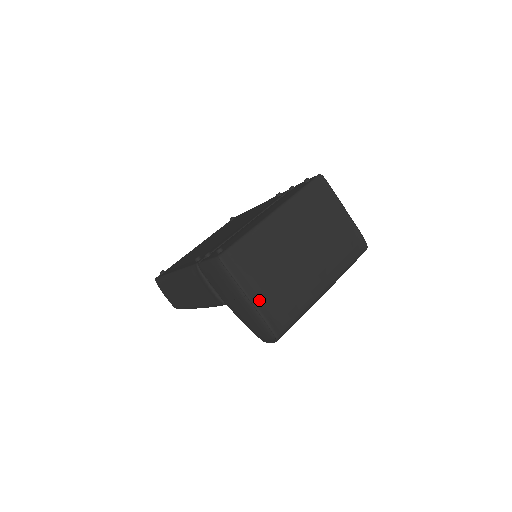
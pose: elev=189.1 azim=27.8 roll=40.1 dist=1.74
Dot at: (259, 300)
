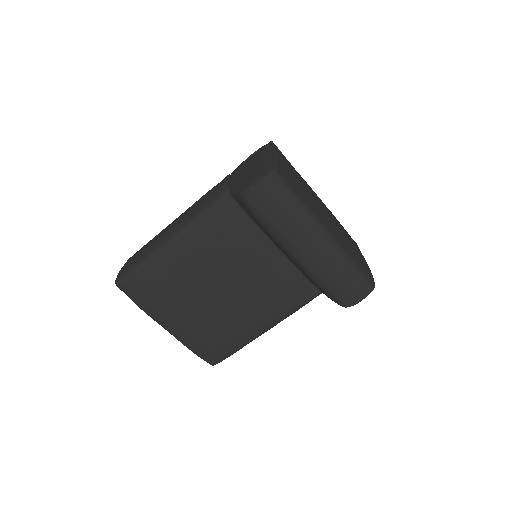
Dot at: (280, 160)
